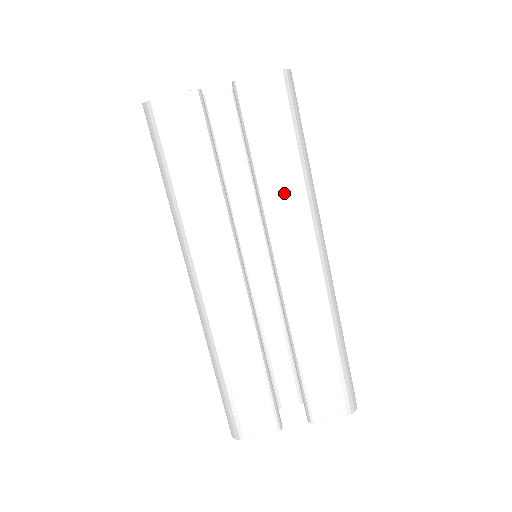
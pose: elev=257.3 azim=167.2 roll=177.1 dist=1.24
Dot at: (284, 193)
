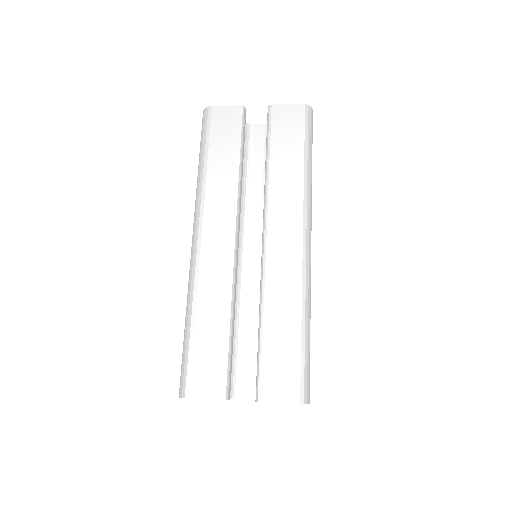
Dot at: (285, 184)
